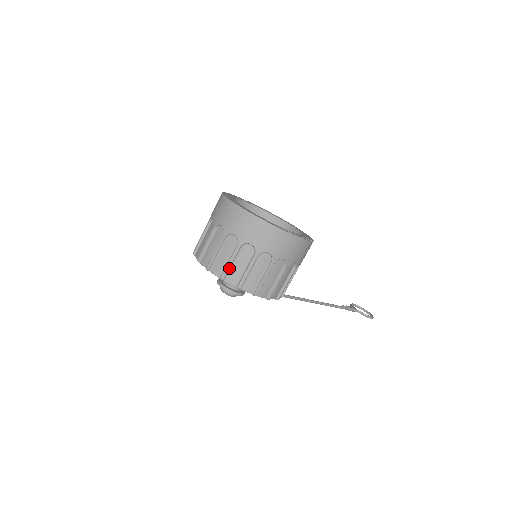
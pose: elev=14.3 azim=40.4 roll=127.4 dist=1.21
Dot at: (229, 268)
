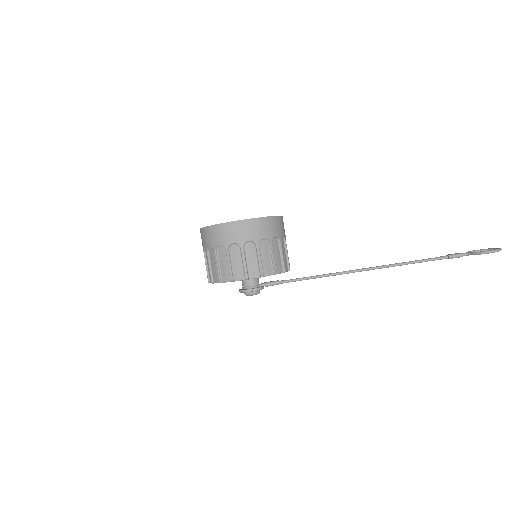
Dot at: (211, 272)
